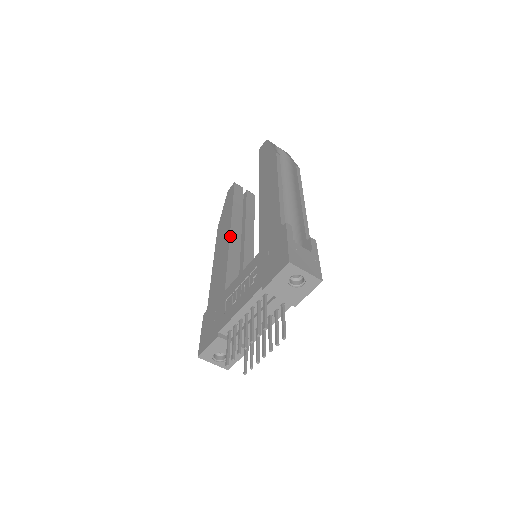
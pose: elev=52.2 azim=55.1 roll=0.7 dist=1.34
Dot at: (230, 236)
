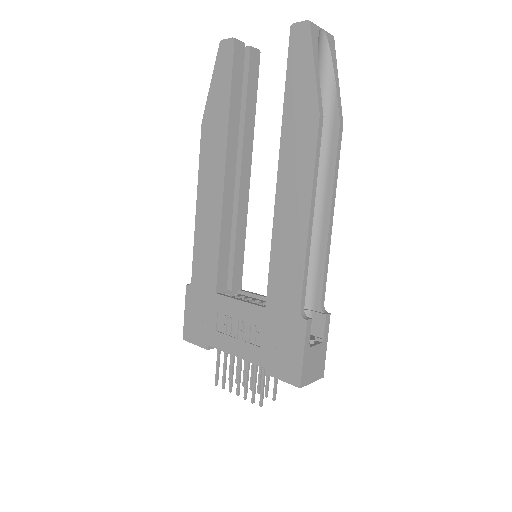
Dot at: (224, 190)
